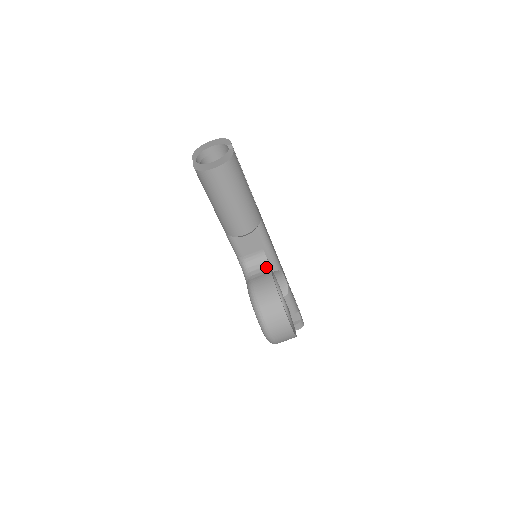
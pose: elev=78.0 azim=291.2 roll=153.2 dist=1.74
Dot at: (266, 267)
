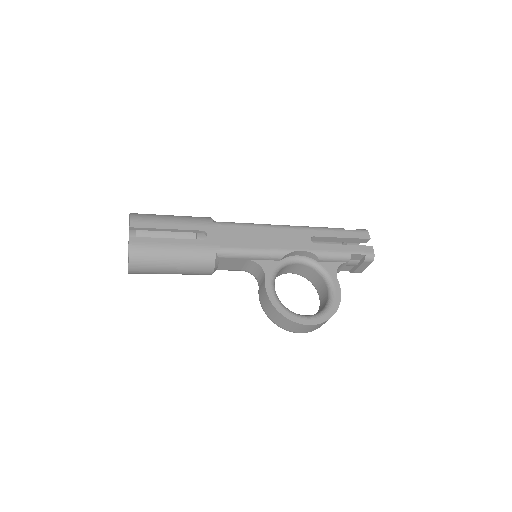
Dot at: (262, 272)
